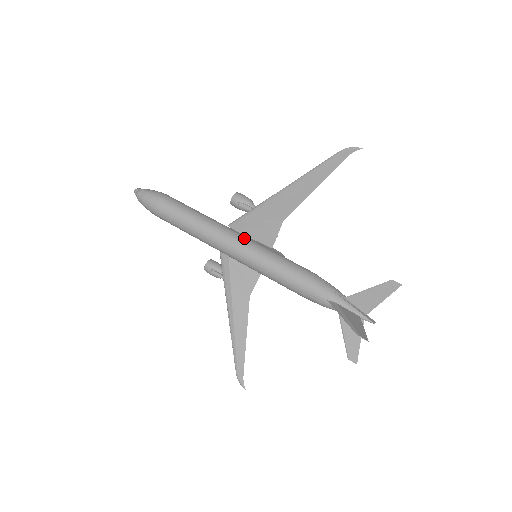
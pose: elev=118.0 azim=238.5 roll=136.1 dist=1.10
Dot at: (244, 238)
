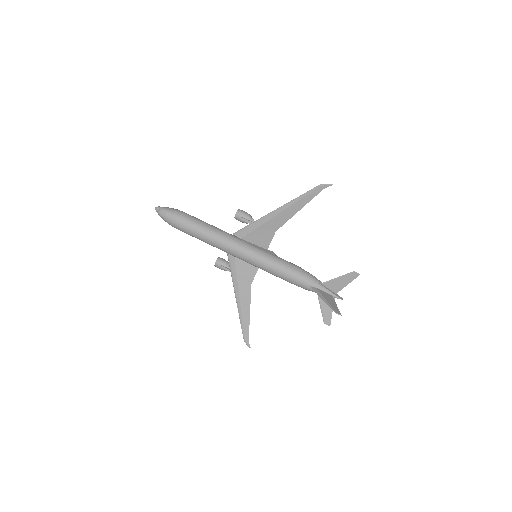
Dot at: (247, 244)
